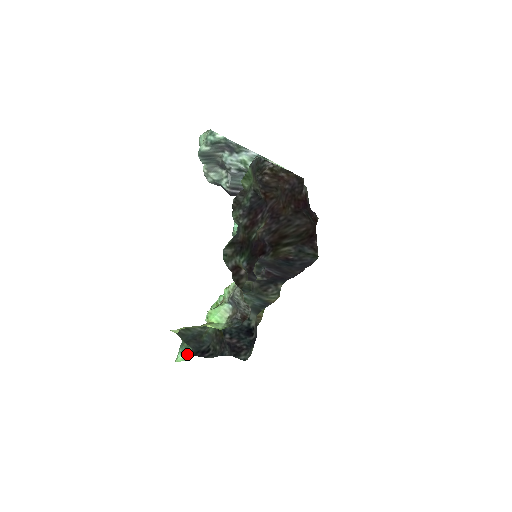
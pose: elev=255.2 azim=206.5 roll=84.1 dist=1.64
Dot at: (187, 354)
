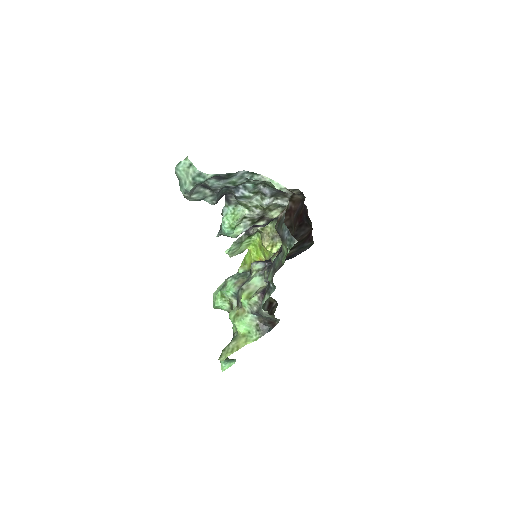
Dot at: (230, 362)
